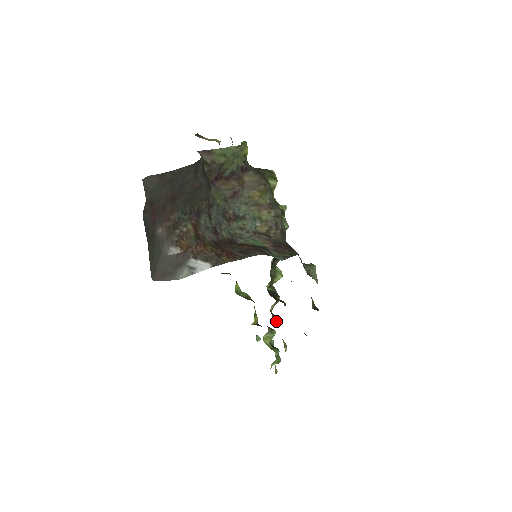
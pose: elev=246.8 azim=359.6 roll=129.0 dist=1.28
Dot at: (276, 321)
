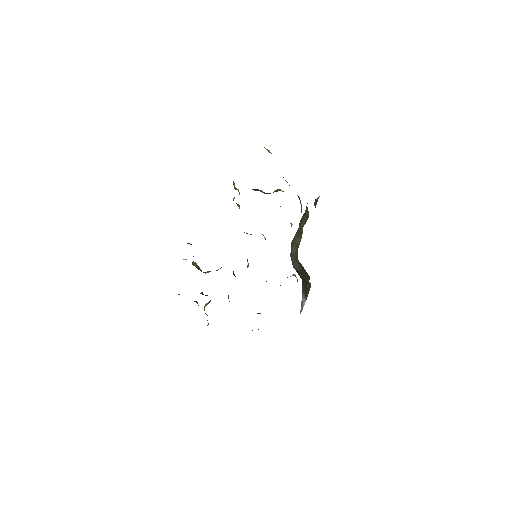
Dot at: occluded
